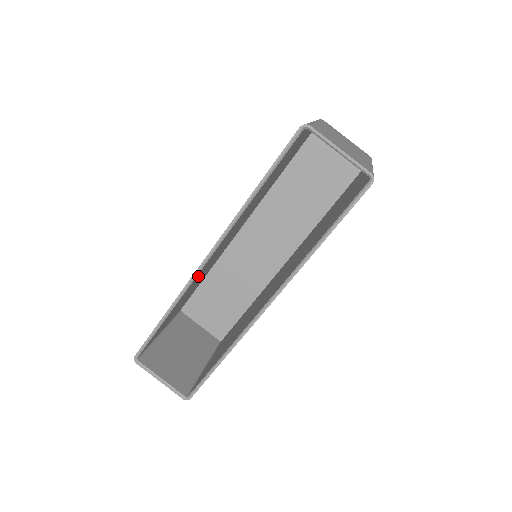
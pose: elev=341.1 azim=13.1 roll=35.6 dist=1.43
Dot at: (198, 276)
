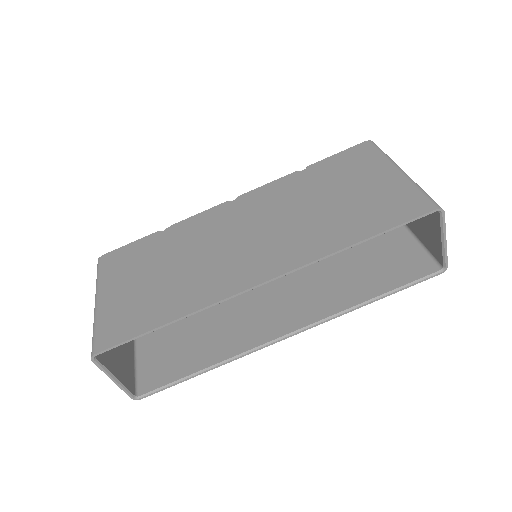
Dot at: (221, 284)
